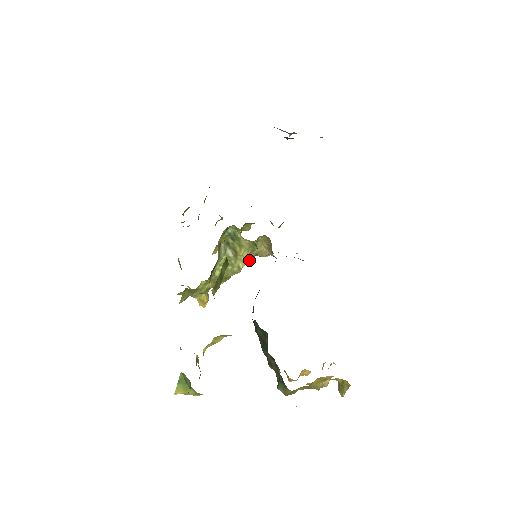
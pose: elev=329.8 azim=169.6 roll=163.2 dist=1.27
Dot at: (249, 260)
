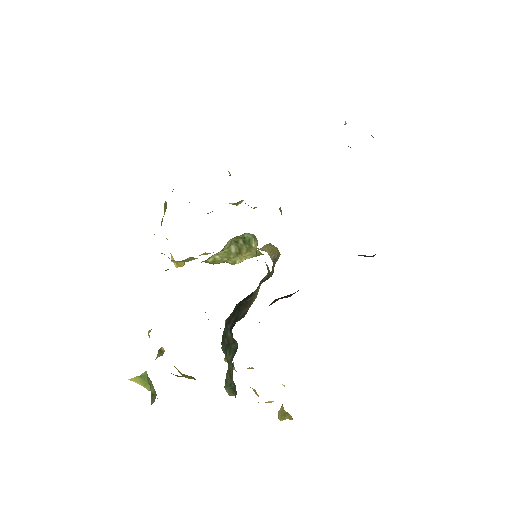
Dot at: occluded
